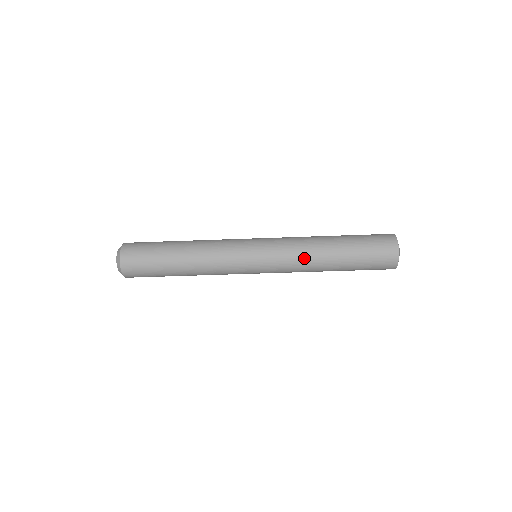
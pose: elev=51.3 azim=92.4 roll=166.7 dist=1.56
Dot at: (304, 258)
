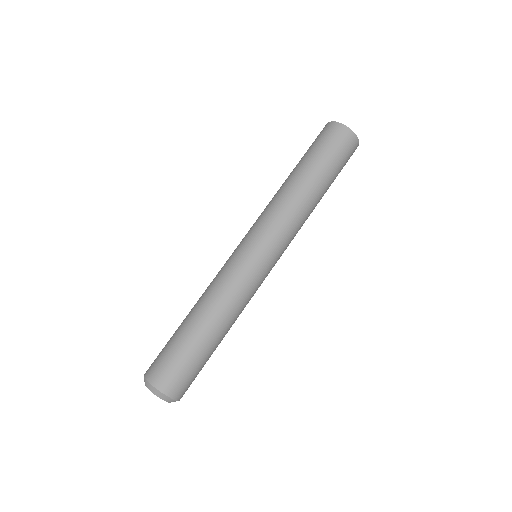
Dot at: (273, 201)
